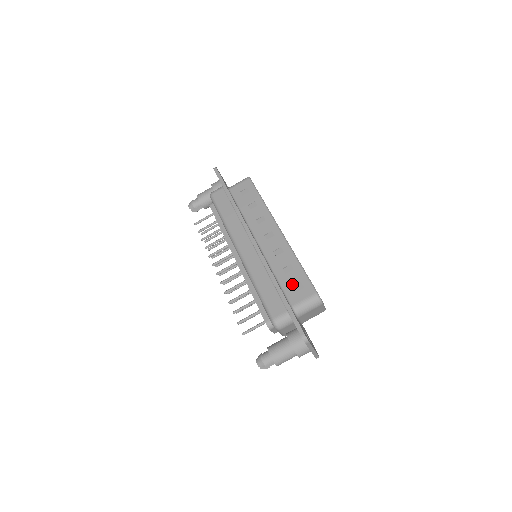
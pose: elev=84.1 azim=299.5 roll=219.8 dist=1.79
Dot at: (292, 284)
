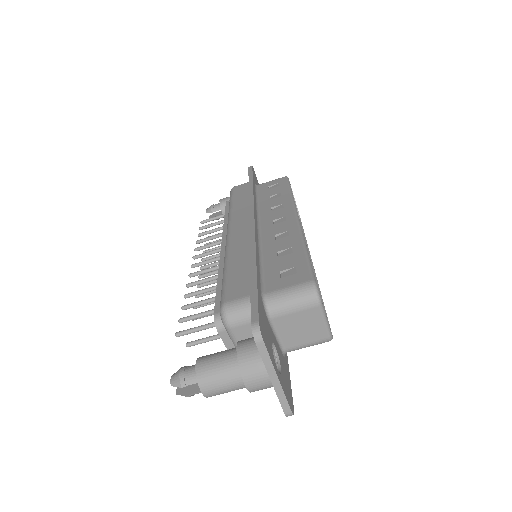
Dot at: (280, 268)
